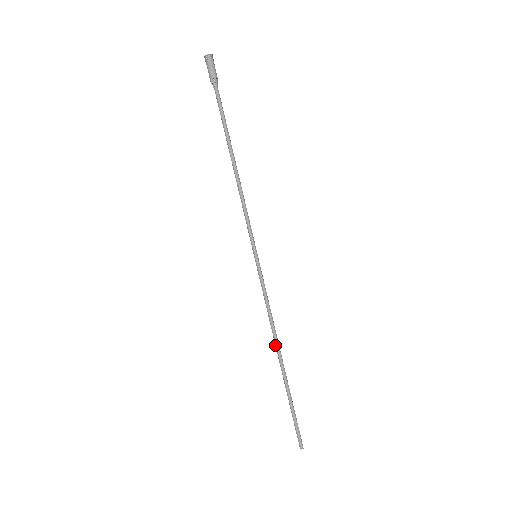
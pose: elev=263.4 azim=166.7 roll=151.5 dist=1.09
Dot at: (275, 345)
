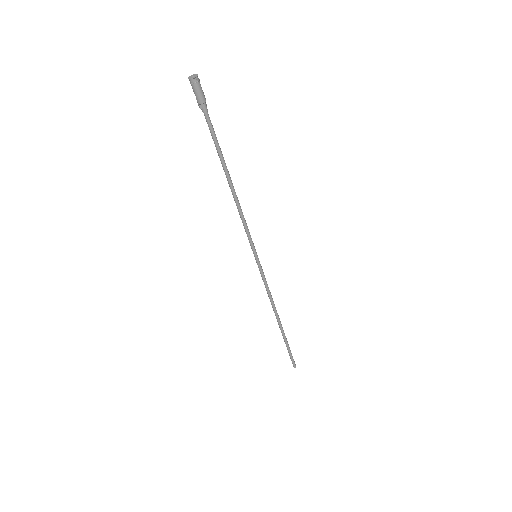
Dot at: occluded
